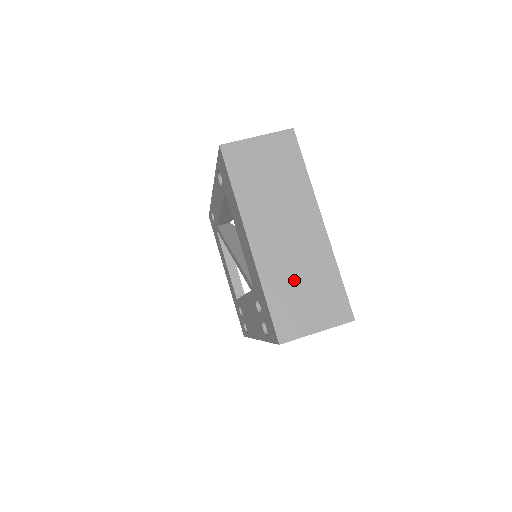
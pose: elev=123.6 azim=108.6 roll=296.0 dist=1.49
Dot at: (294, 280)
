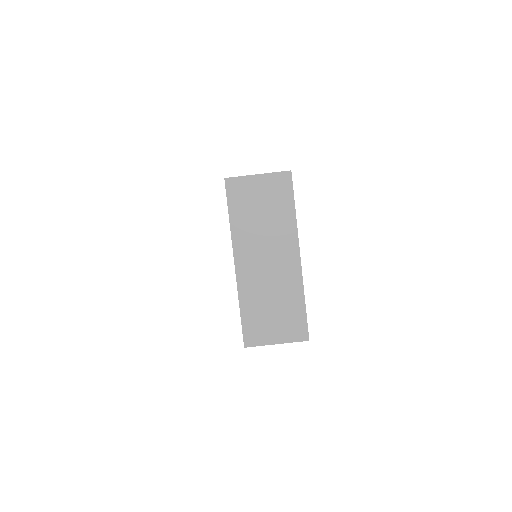
Dot at: (266, 300)
